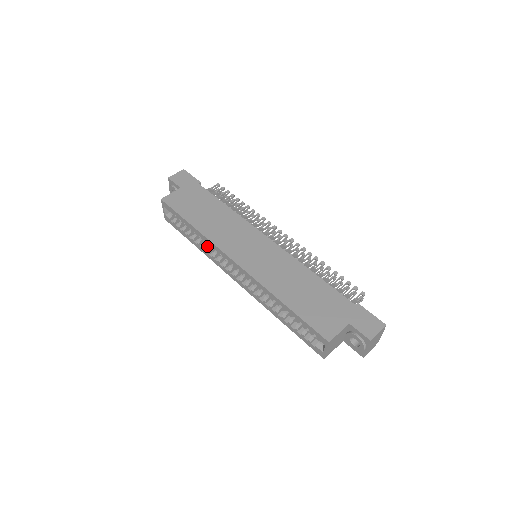
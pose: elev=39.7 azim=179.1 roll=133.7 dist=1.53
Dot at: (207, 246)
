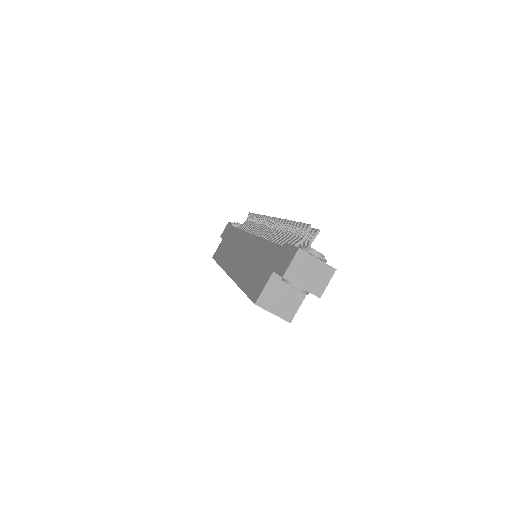
Dot at: occluded
